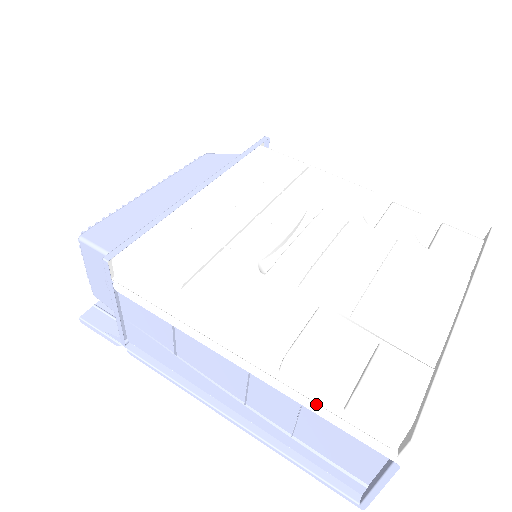
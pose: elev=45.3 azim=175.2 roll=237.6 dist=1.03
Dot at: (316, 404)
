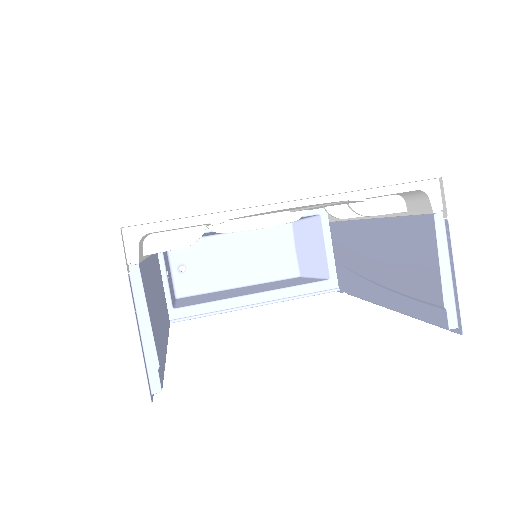
Dot at: occluded
